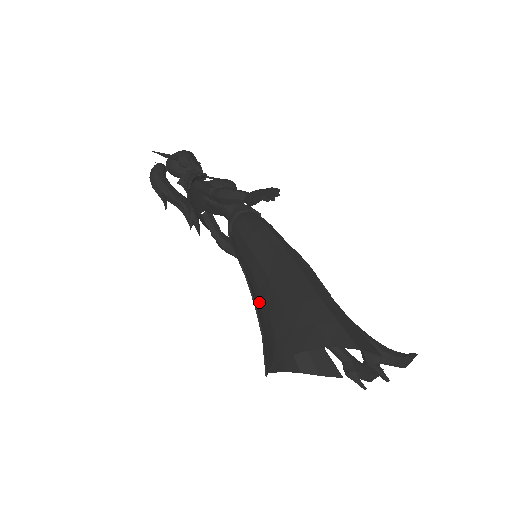
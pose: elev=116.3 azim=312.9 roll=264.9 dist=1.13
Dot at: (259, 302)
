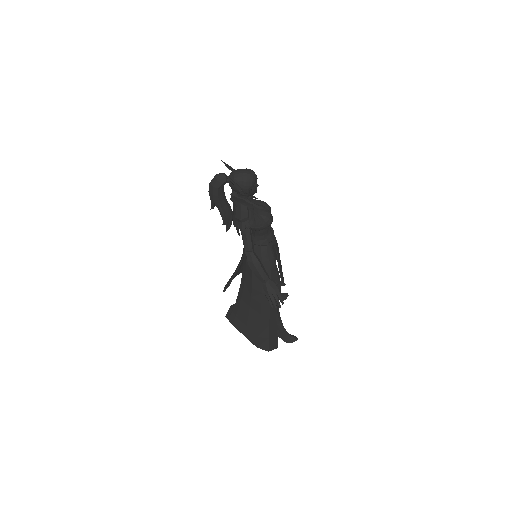
Dot at: (239, 290)
